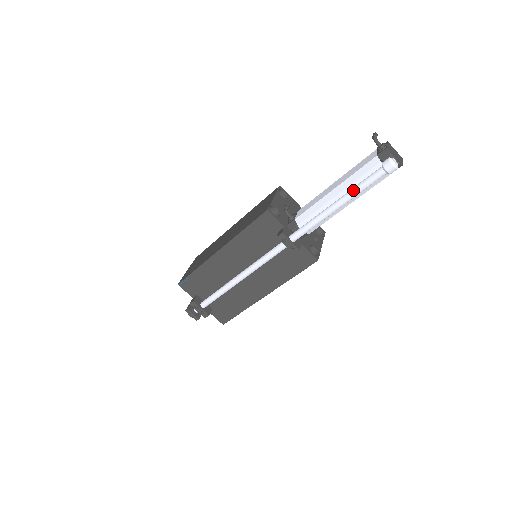
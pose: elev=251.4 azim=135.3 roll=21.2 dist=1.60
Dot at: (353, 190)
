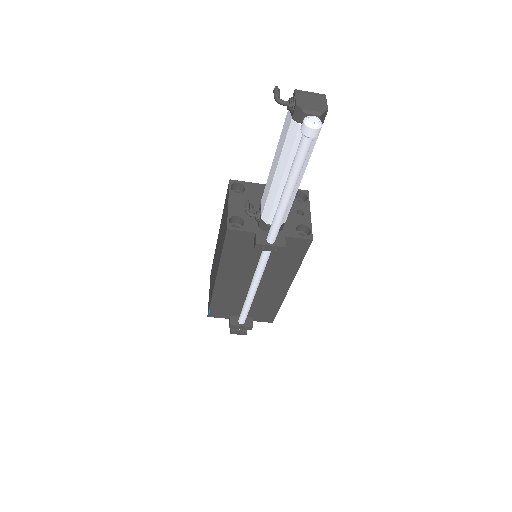
Dot at: (291, 172)
